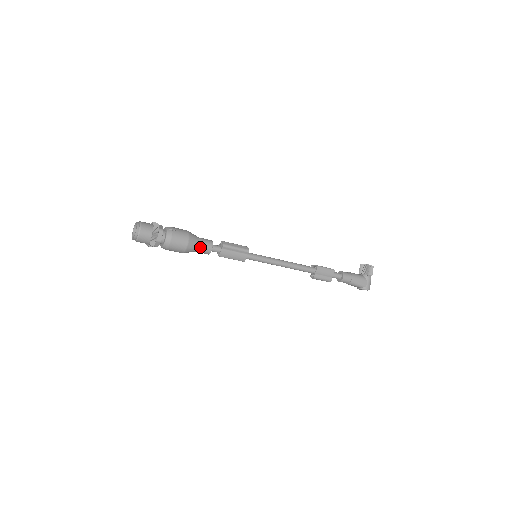
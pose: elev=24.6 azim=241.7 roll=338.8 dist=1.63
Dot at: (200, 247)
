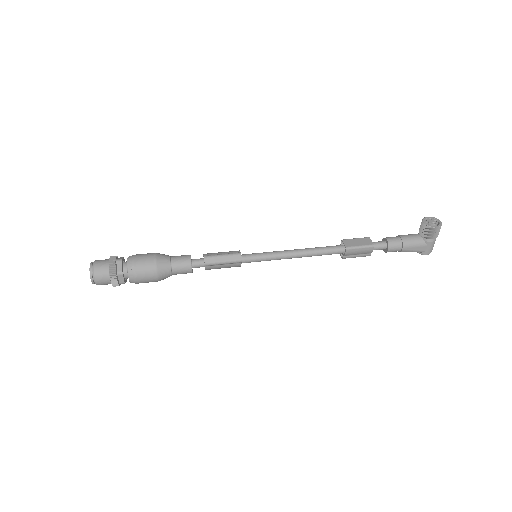
Dot at: (176, 273)
